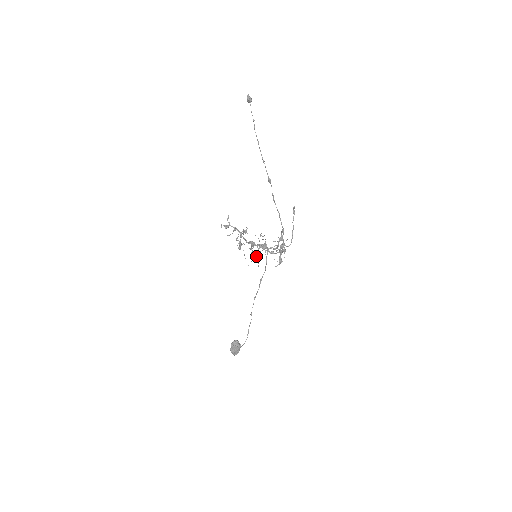
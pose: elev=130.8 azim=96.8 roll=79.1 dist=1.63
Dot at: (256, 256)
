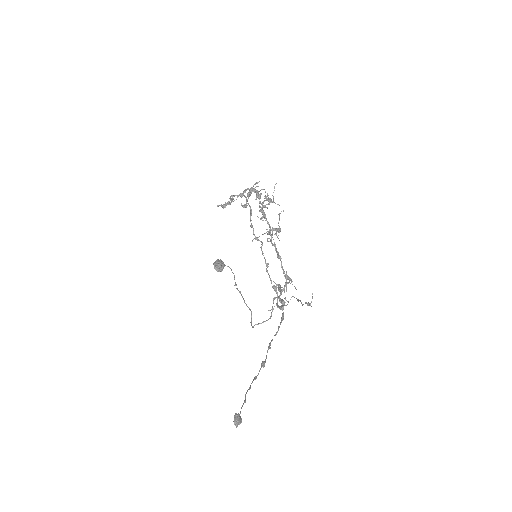
Dot at: (270, 199)
